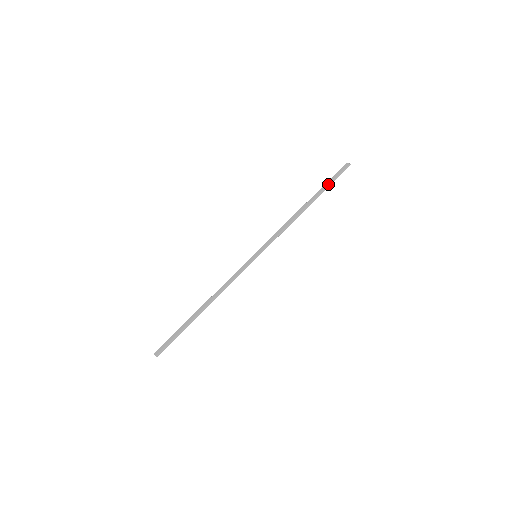
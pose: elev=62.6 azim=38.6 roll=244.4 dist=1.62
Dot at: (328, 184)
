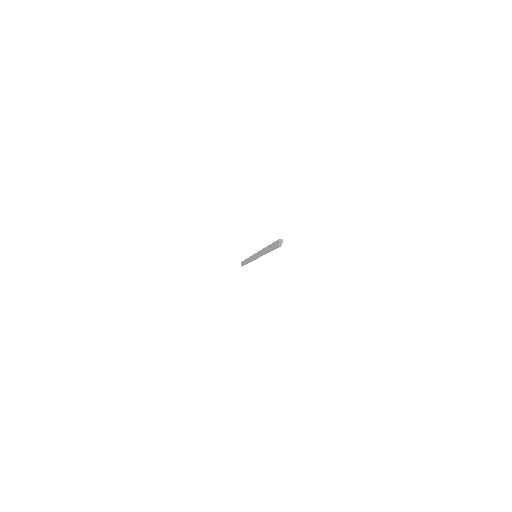
Dot at: (271, 250)
